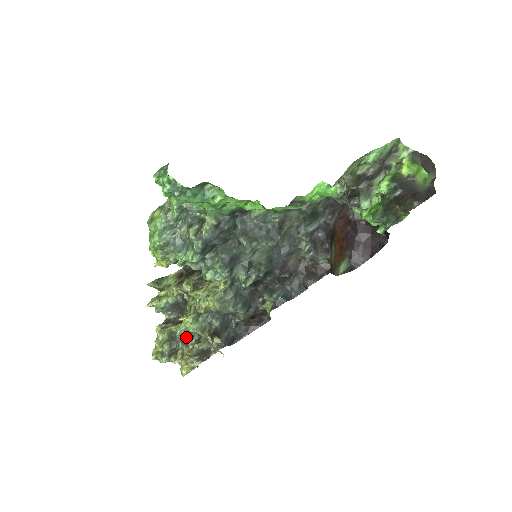
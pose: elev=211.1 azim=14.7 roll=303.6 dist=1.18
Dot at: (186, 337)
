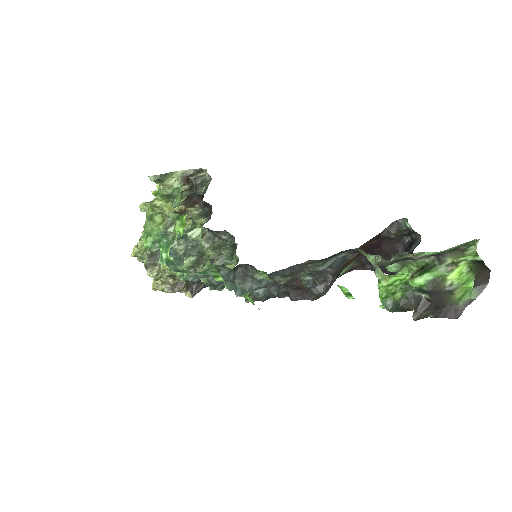
Dot at: occluded
